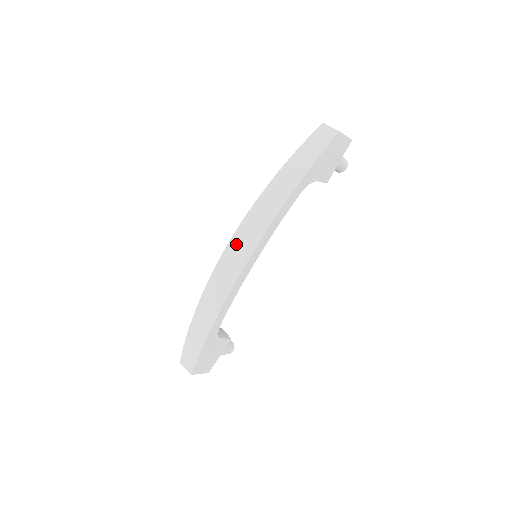
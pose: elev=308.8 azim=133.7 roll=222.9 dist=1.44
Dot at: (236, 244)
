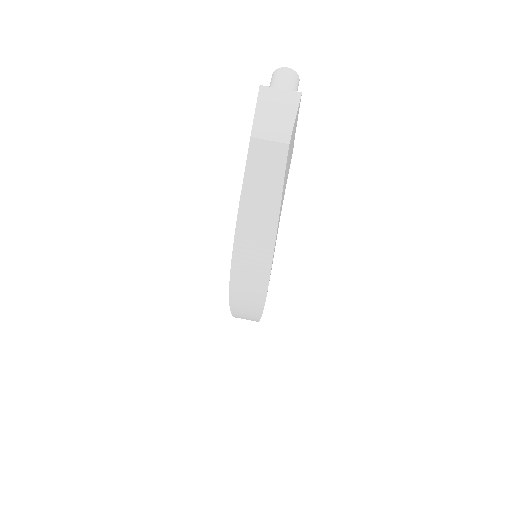
Dot at: (239, 295)
